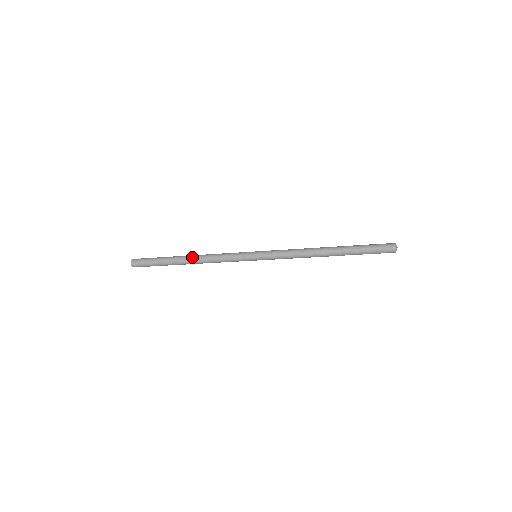
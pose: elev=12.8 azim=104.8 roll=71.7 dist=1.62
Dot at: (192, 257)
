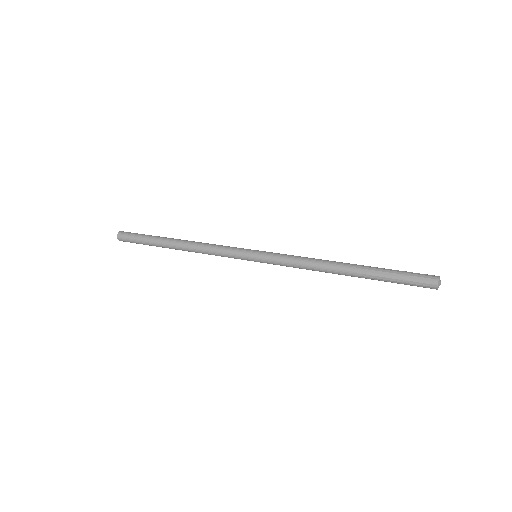
Dot at: (183, 241)
